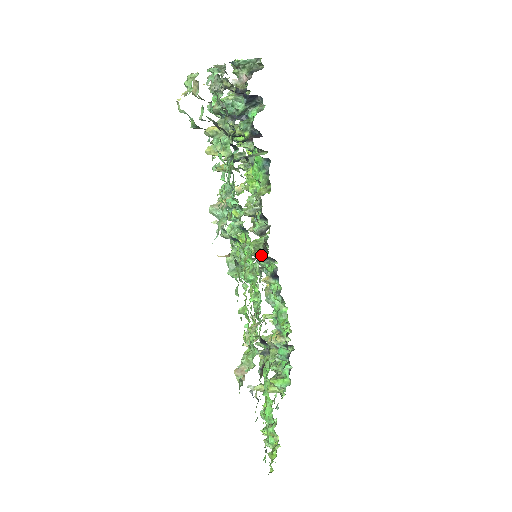
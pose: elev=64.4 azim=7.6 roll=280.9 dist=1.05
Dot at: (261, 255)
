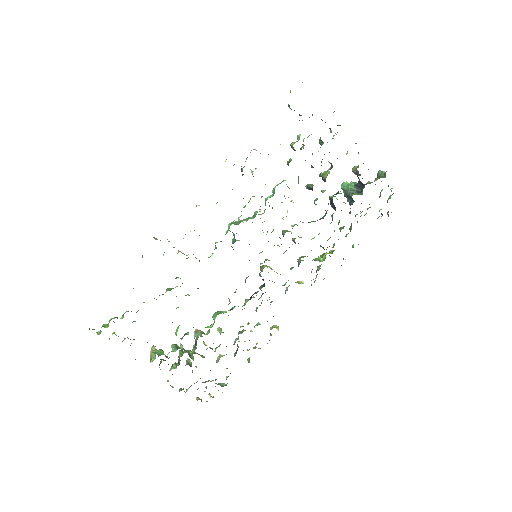
Dot at: occluded
